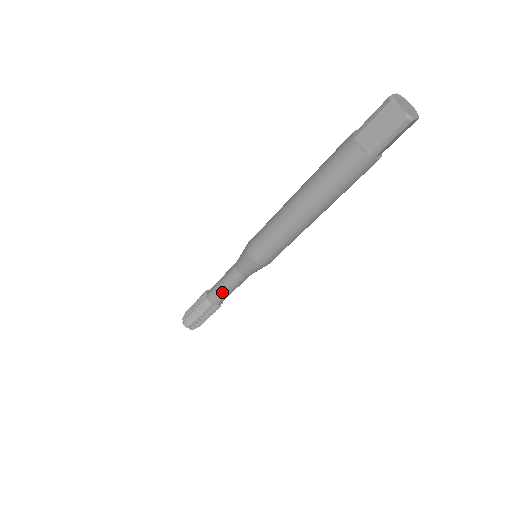
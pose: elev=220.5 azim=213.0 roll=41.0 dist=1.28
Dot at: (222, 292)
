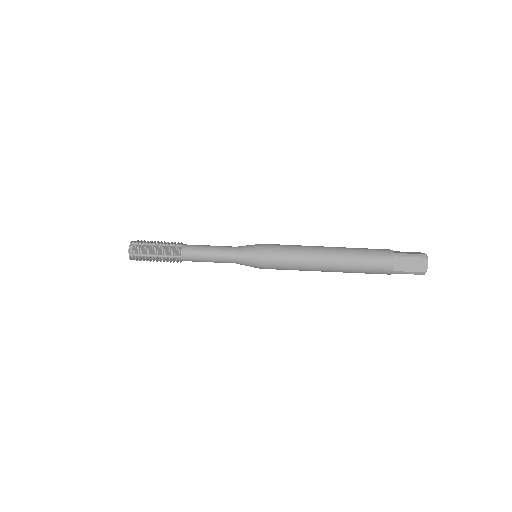
Dot at: (204, 246)
